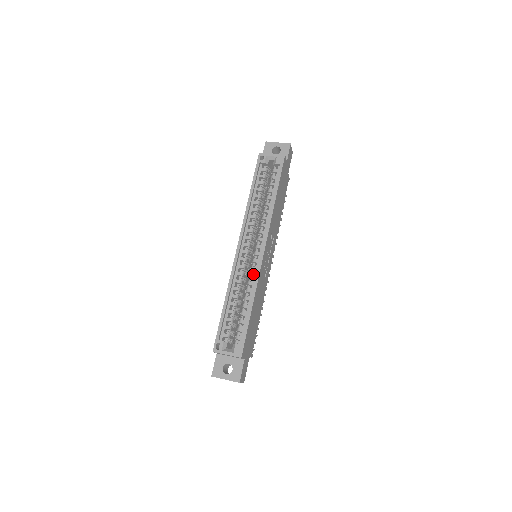
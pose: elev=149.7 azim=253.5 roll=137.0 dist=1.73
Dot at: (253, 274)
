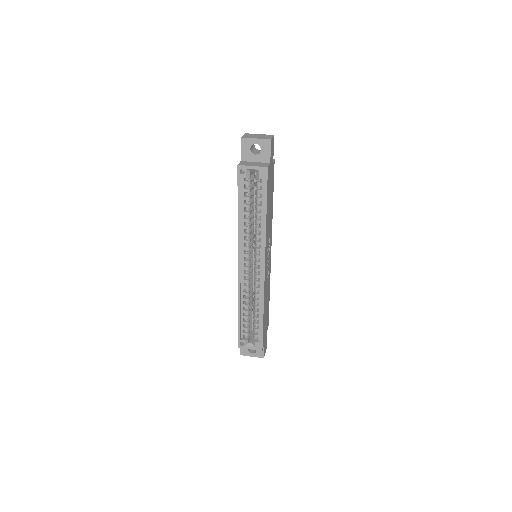
Dot at: (258, 288)
